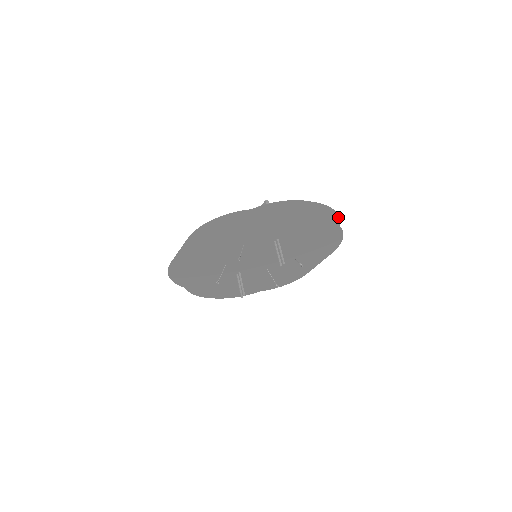
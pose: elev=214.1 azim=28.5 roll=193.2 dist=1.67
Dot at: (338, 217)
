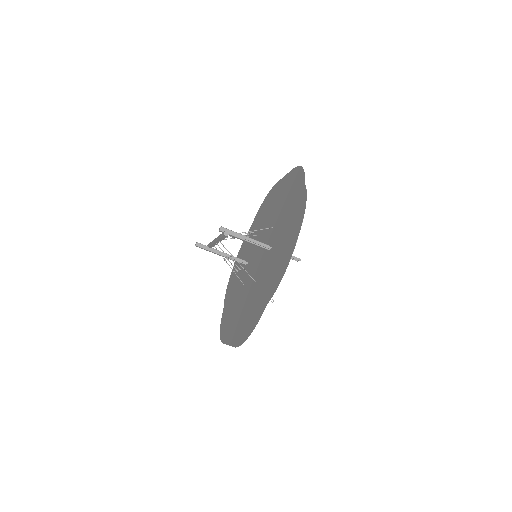
Dot at: (306, 192)
